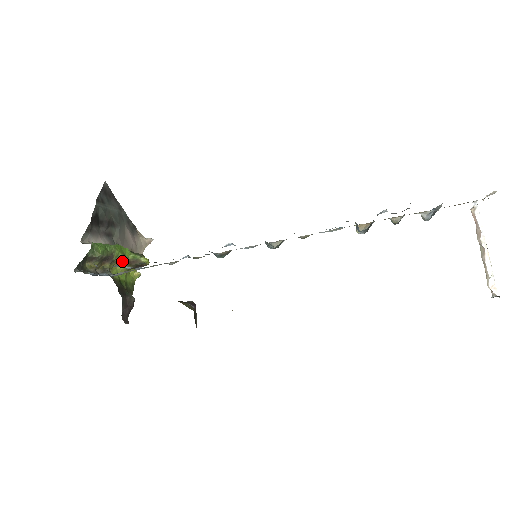
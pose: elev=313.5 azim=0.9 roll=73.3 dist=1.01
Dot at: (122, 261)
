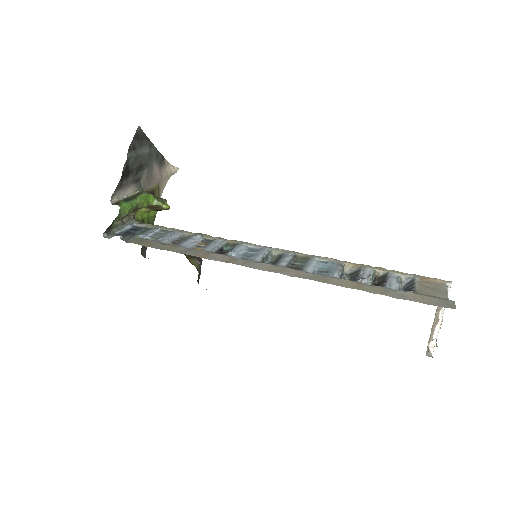
Dot at: (146, 206)
